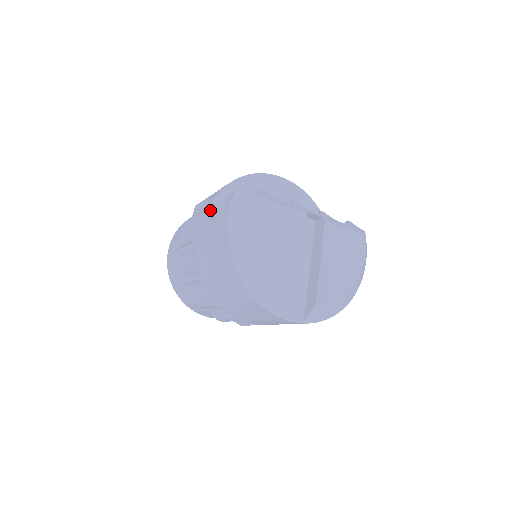
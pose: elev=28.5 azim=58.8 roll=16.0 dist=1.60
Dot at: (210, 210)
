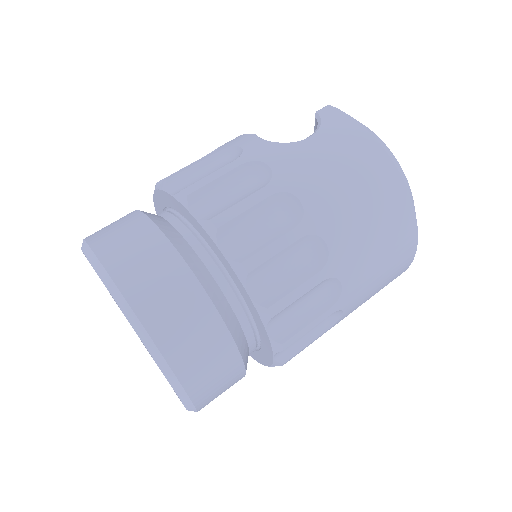
Dot at: (274, 142)
